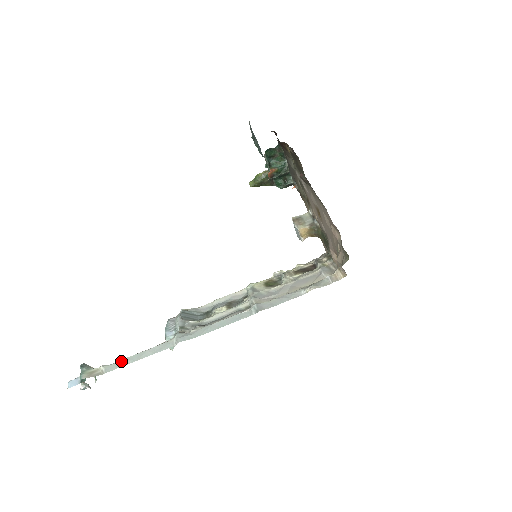
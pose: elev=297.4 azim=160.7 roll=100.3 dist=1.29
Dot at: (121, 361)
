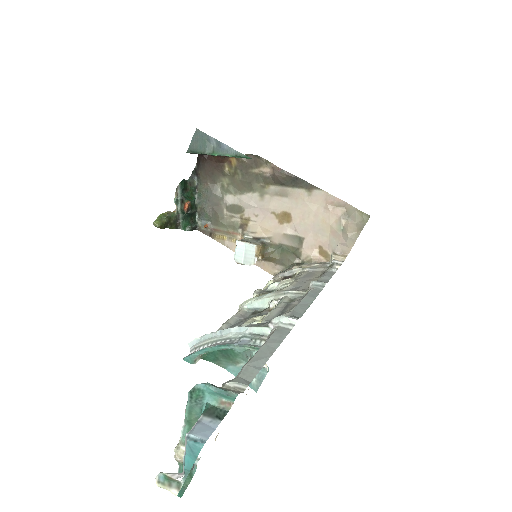
Dot at: (249, 365)
